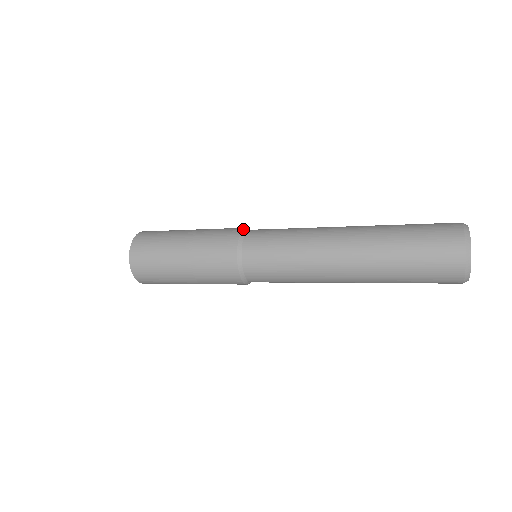
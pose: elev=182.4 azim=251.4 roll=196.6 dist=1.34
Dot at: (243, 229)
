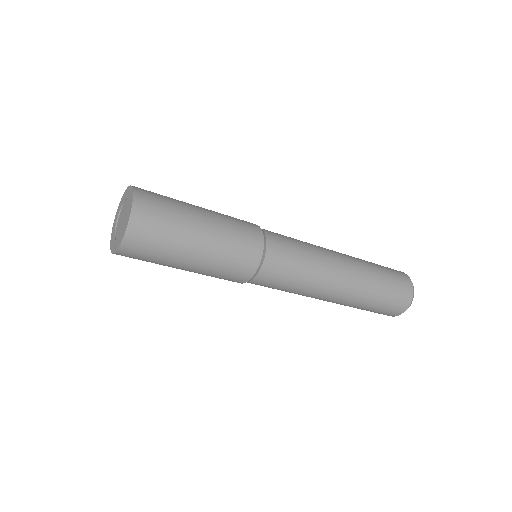
Dot at: occluded
